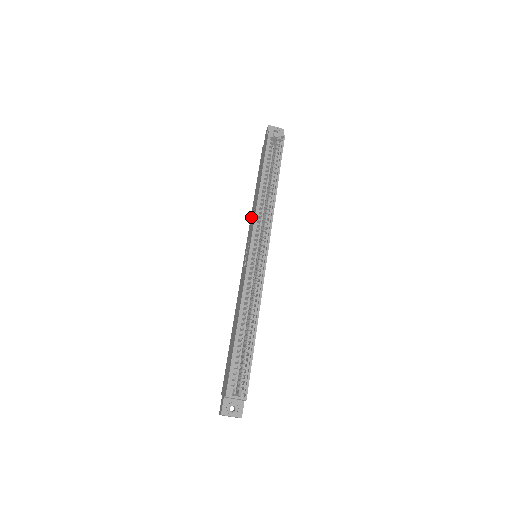
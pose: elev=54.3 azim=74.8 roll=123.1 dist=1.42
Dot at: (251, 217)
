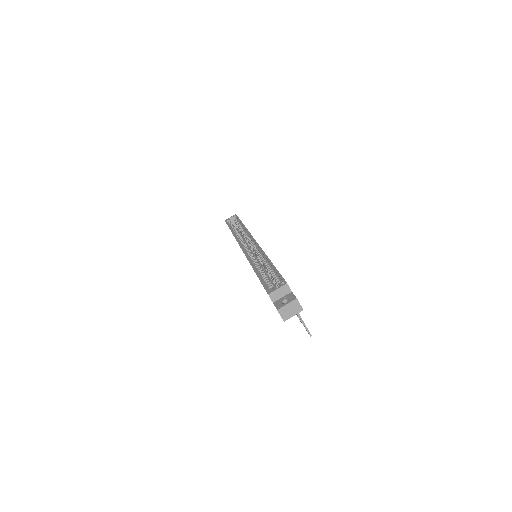
Dot at: occluded
